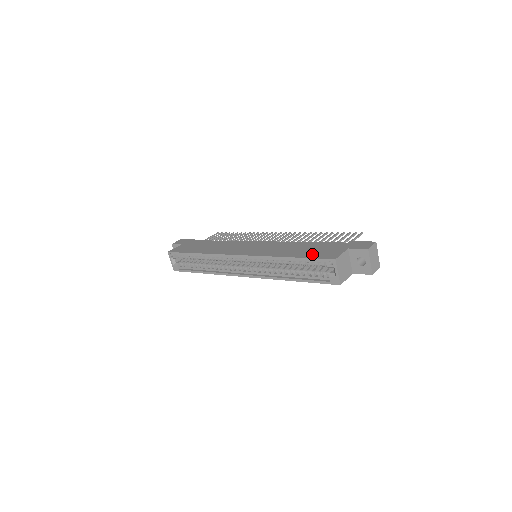
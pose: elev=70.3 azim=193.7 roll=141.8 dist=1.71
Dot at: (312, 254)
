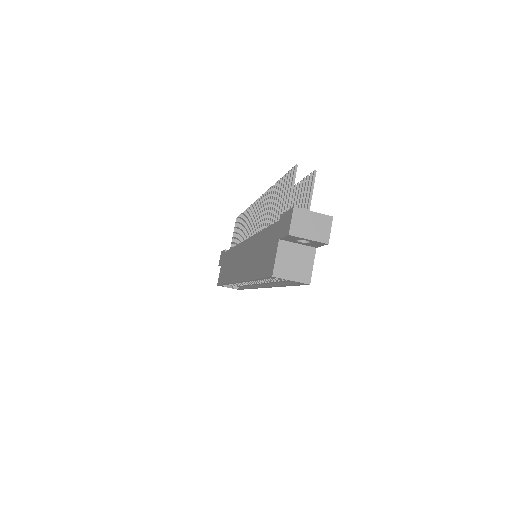
Dot at: (262, 267)
